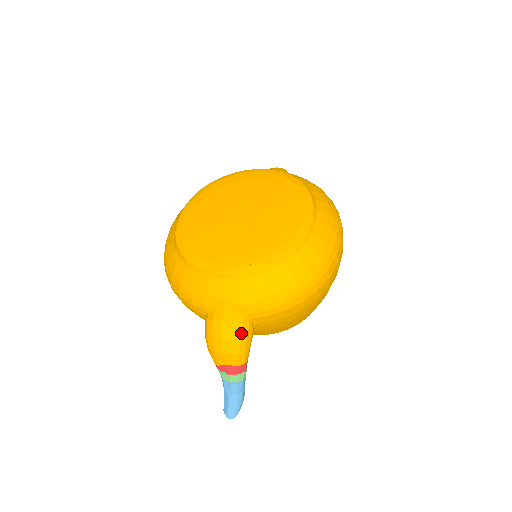
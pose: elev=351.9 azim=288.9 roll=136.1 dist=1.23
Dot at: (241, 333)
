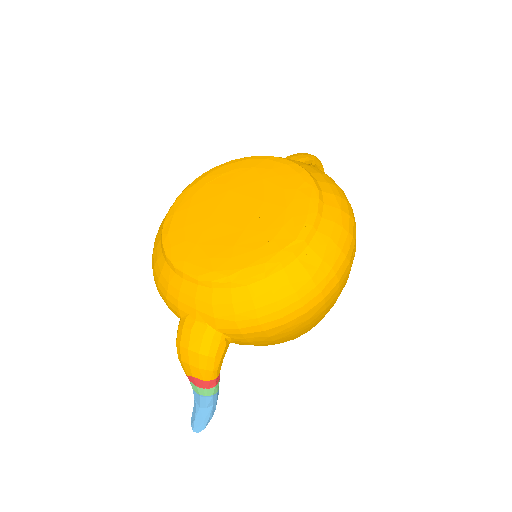
Dot at: (210, 348)
